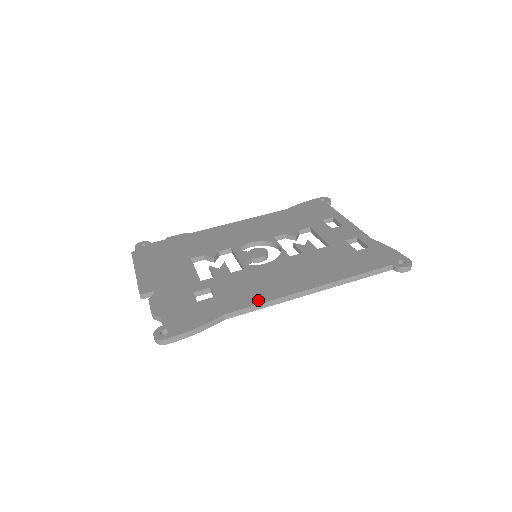
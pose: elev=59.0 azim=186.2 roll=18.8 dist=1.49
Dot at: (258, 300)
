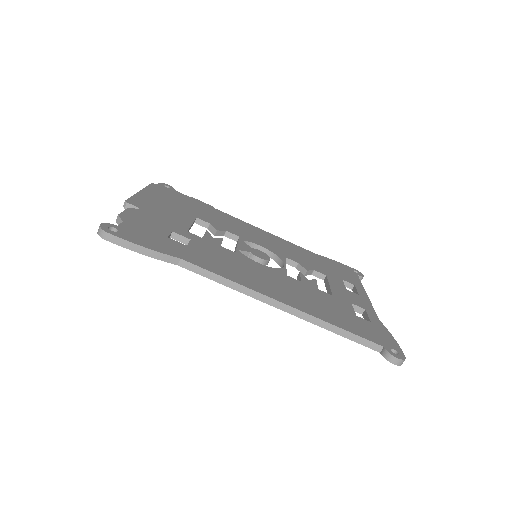
Dot at: (224, 274)
